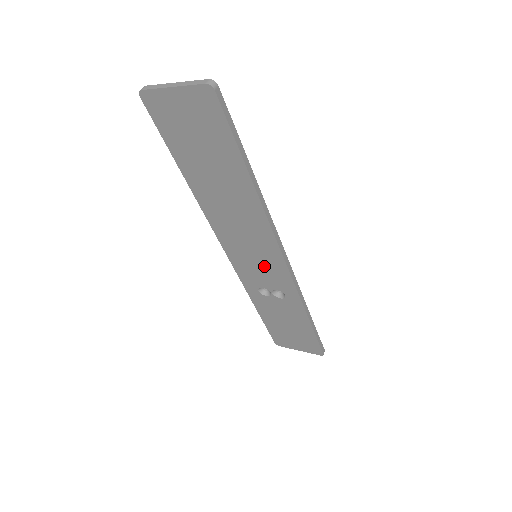
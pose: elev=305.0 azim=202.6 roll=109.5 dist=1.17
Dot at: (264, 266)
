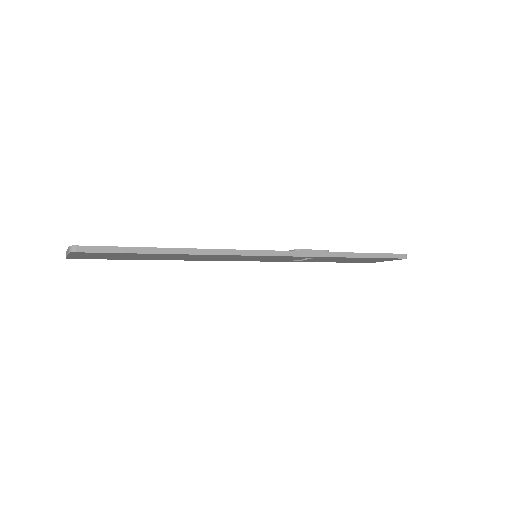
Dot at: (268, 258)
